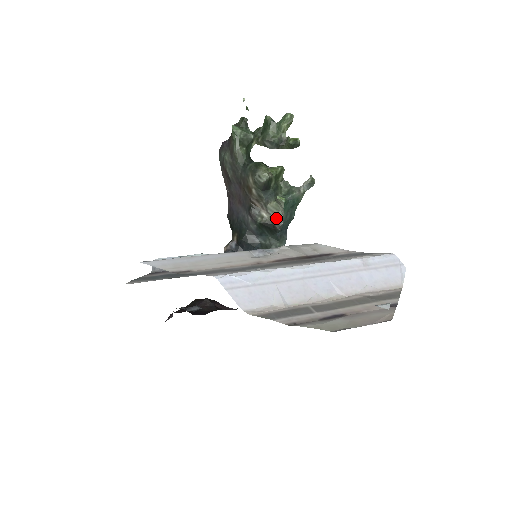
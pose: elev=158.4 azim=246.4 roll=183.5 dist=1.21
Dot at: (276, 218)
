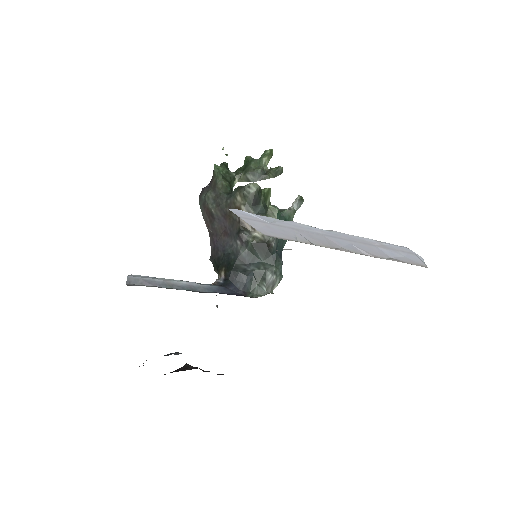
Dot at: occluded
